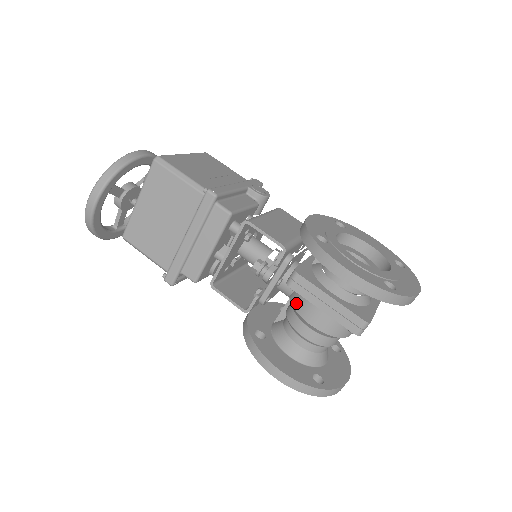
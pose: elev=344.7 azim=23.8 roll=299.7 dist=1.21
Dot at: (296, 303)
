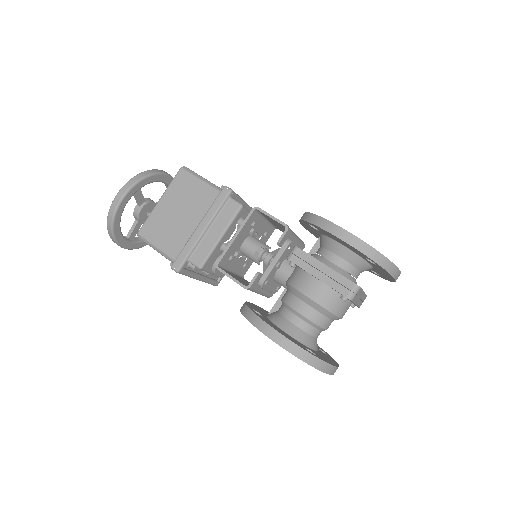
Dot at: (293, 281)
